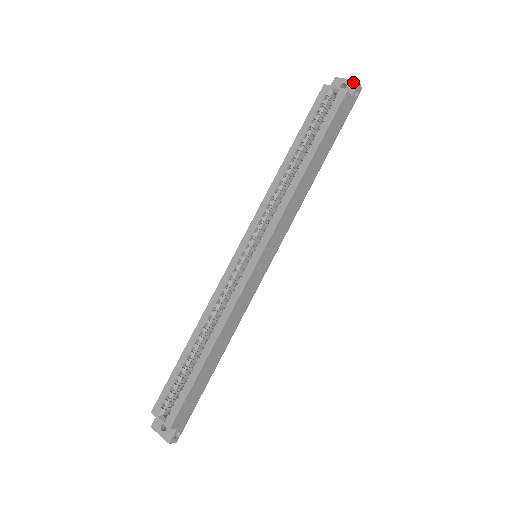
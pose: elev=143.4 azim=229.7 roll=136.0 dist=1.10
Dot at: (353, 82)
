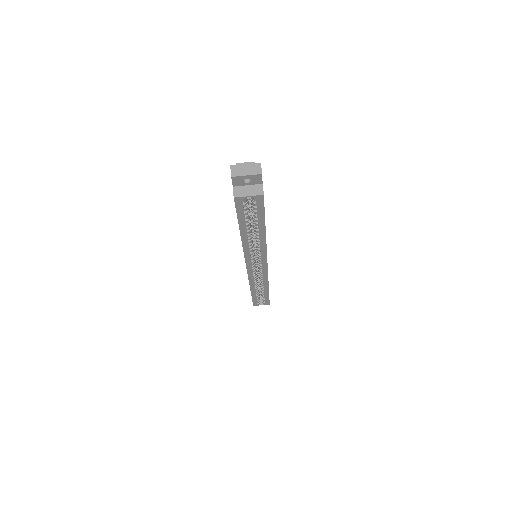
Dot at: (256, 176)
